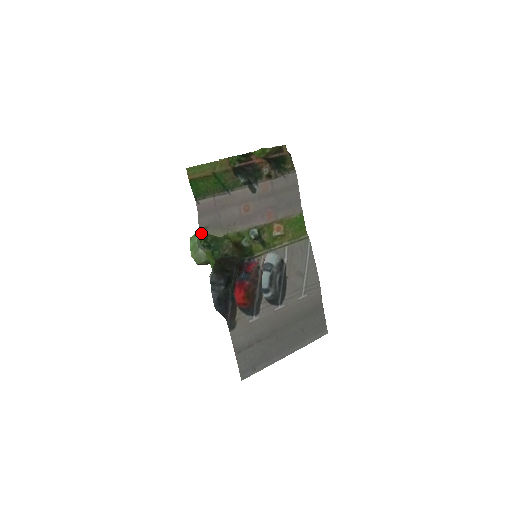
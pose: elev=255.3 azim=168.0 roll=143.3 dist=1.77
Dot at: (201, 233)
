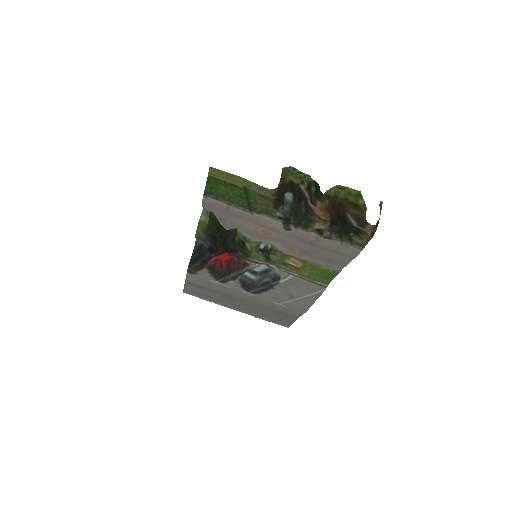
Dot at: occluded
